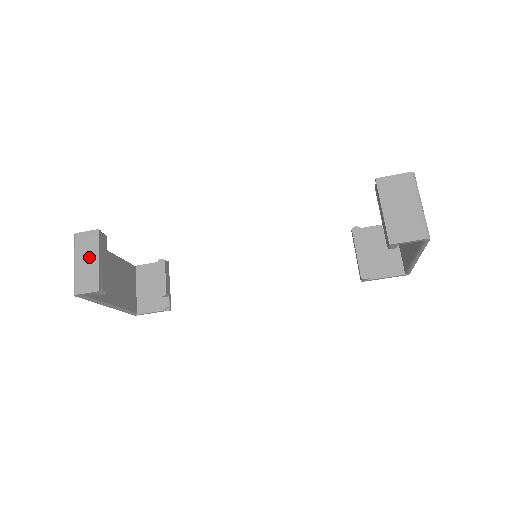
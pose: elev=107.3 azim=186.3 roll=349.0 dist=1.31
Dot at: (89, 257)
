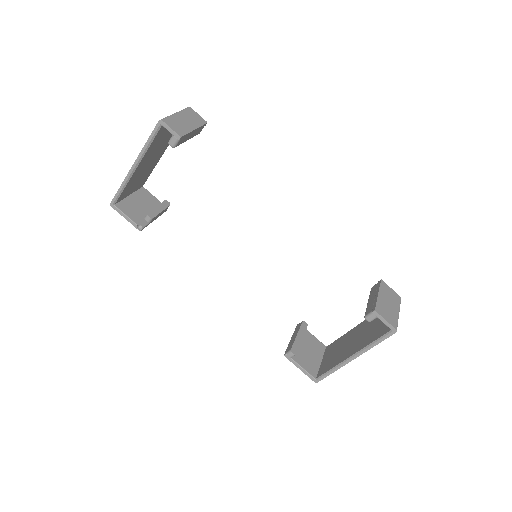
Dot at: (190, 122)
